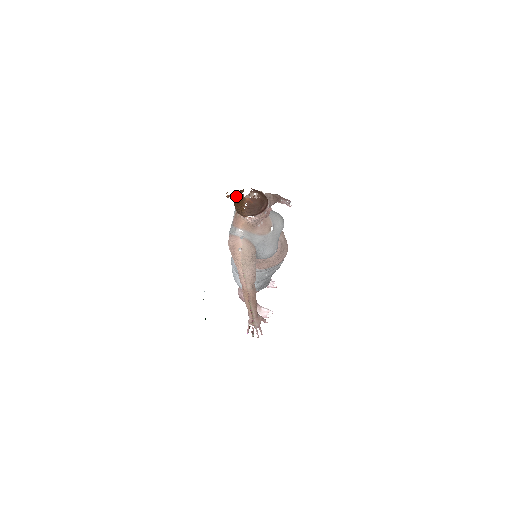
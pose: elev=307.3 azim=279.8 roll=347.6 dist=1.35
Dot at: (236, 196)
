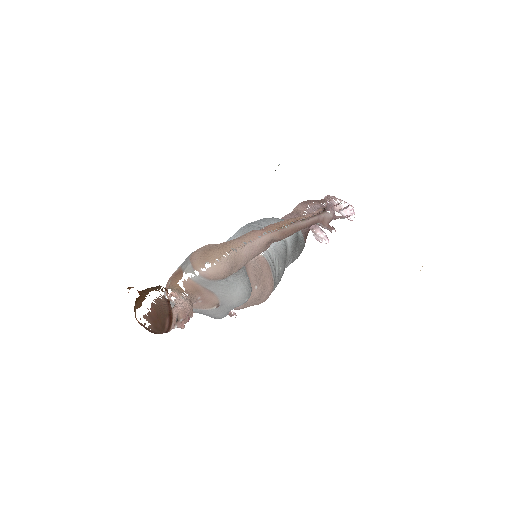
Dot at: occluded
